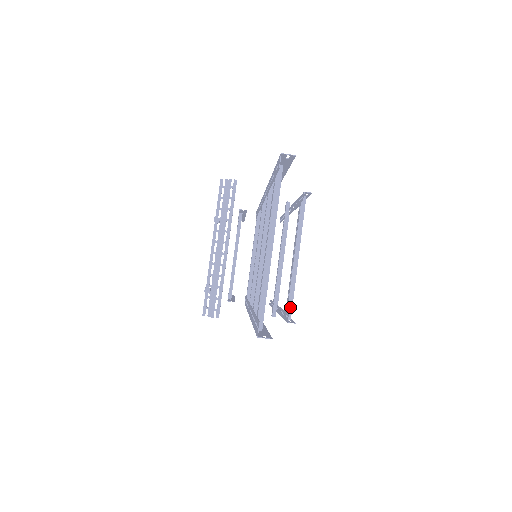
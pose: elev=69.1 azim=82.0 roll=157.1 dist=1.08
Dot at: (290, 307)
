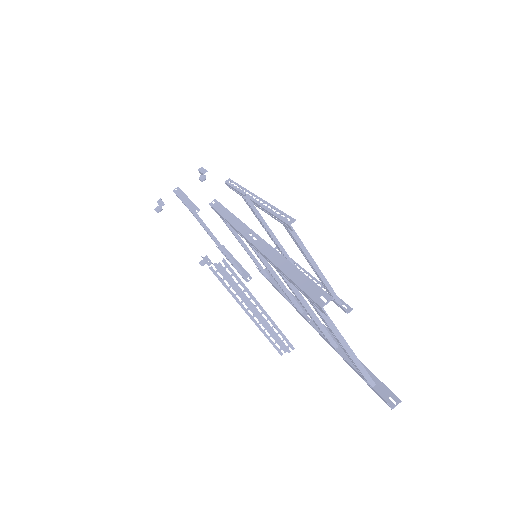
Dot at: (335, 297)
